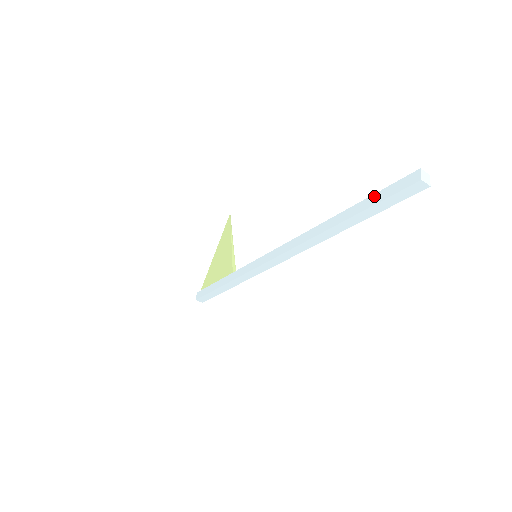
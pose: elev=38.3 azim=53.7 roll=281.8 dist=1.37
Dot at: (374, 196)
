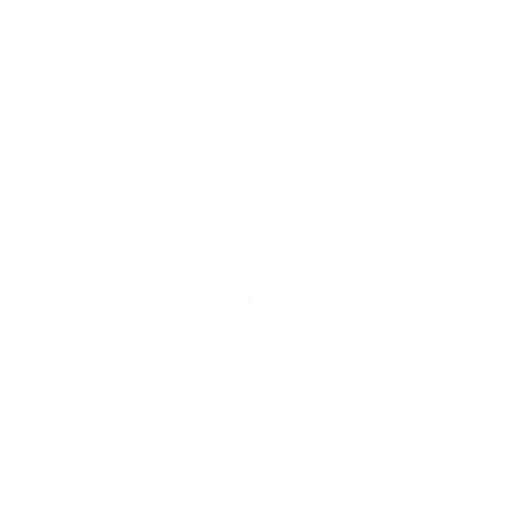
Dot at: occluded
